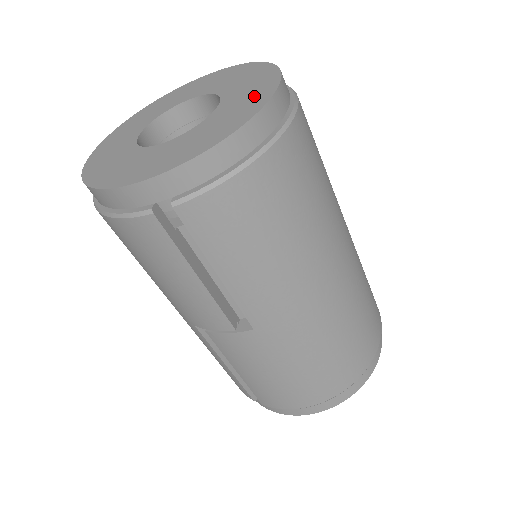
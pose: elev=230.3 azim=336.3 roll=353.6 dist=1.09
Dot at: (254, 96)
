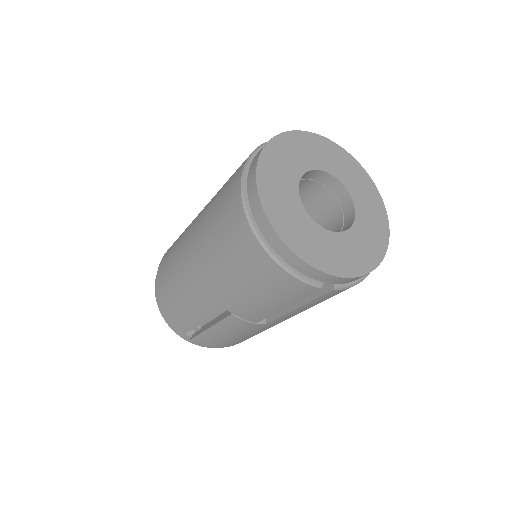
Dot at: (378, 225)
